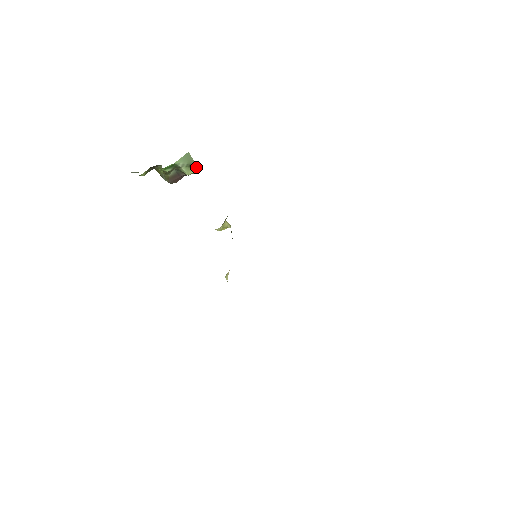
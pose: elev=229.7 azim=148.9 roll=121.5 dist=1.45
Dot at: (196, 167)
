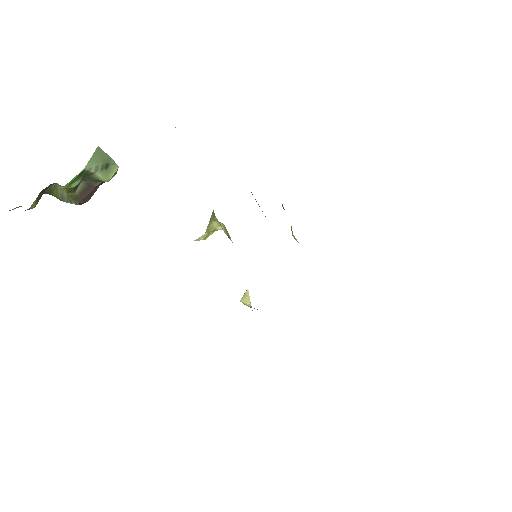
Dot at: (115, 166)
